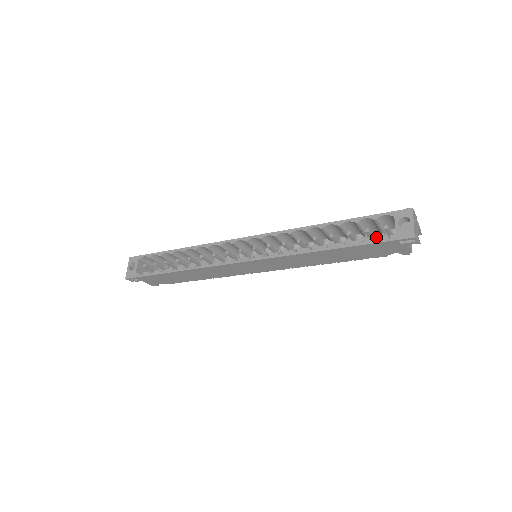
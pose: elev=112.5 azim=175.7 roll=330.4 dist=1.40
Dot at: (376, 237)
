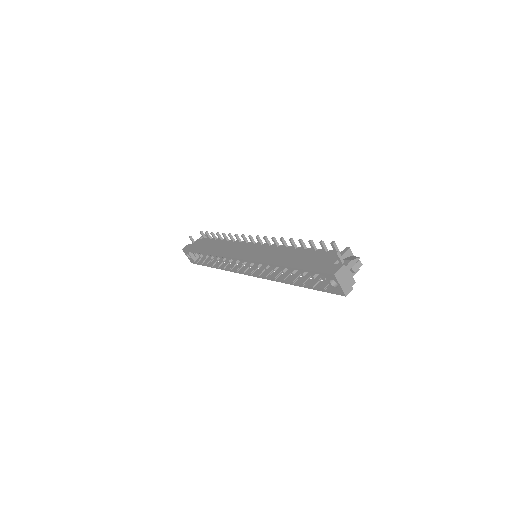
Dot at: occluded
